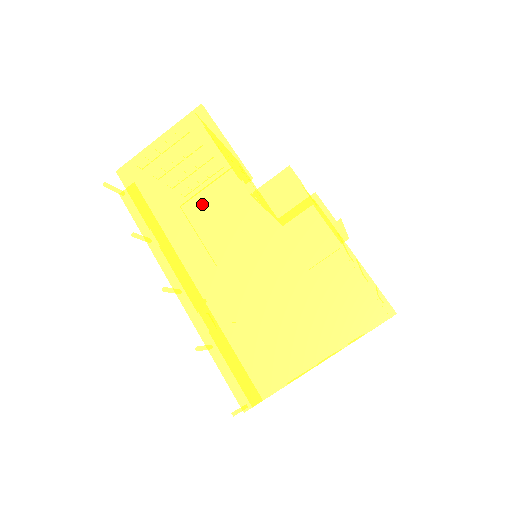
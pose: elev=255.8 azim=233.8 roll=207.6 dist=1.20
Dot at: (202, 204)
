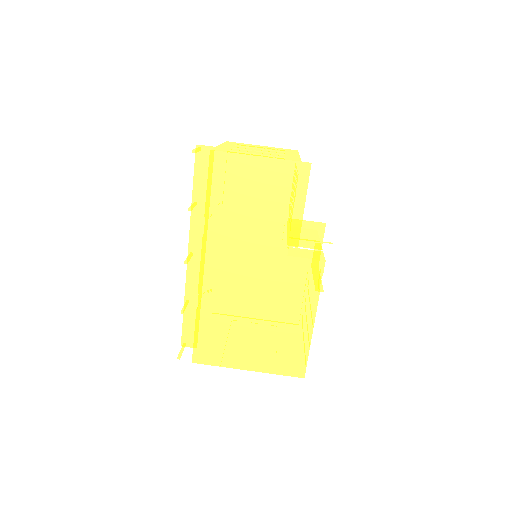
Dot at: (253, 234)
